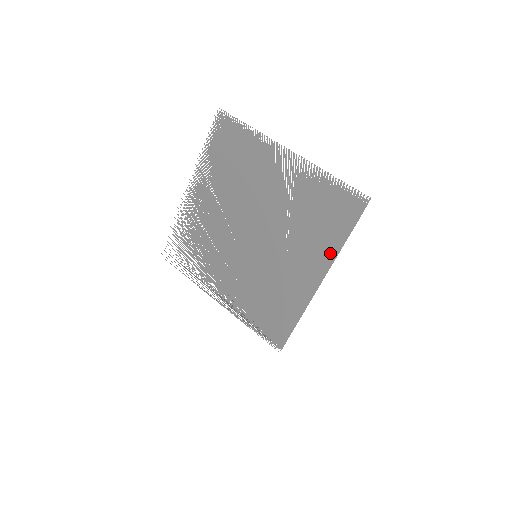
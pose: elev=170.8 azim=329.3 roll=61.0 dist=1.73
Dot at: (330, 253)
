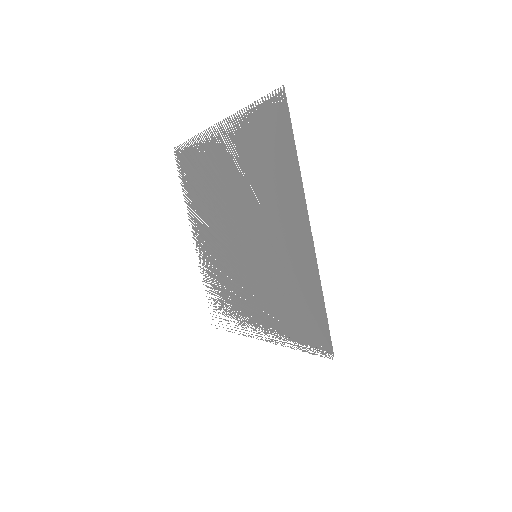
Dot at: (296, 185)
